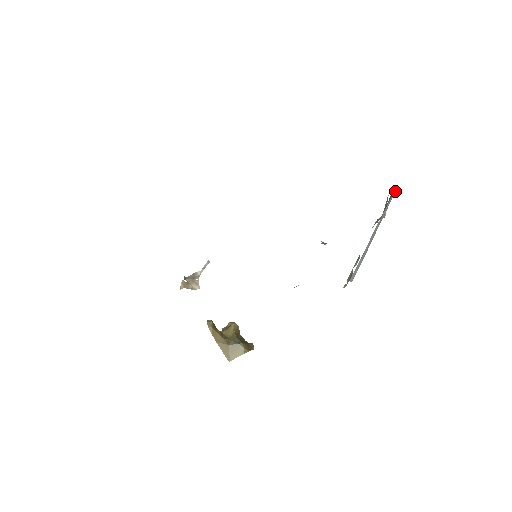
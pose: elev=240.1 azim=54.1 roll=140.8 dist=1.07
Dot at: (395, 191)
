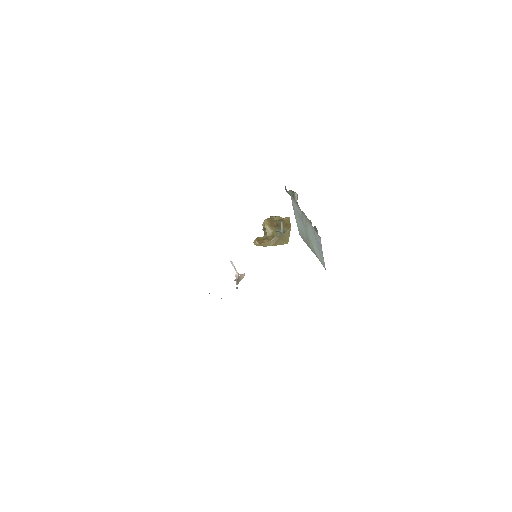
Dot at: (291, 196)
